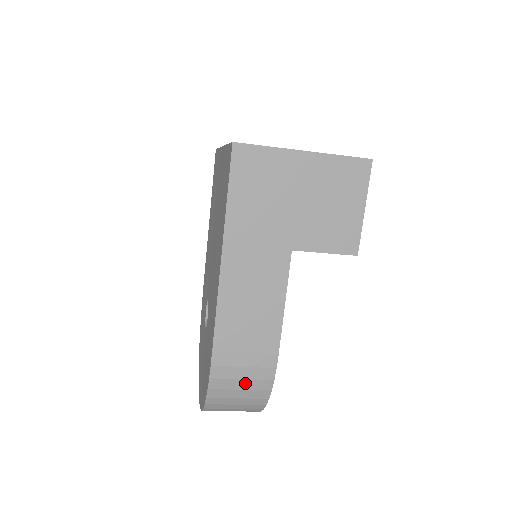
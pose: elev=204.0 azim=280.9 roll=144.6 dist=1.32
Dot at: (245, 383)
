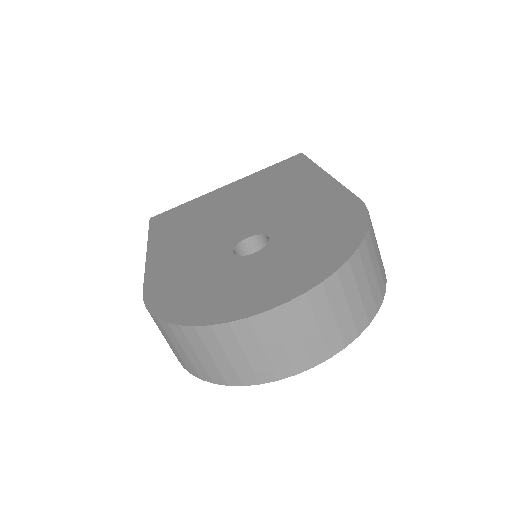
Dot at: (378, 248)
